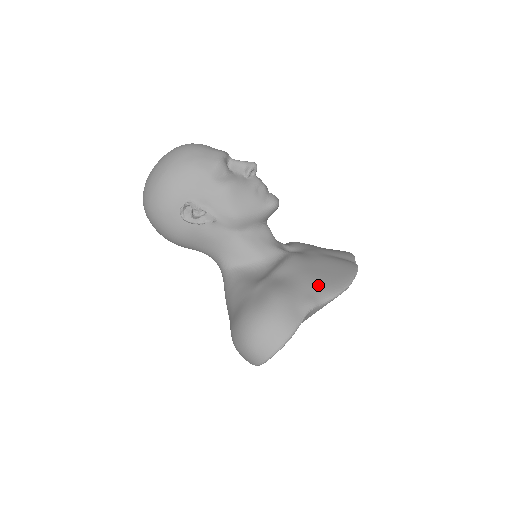
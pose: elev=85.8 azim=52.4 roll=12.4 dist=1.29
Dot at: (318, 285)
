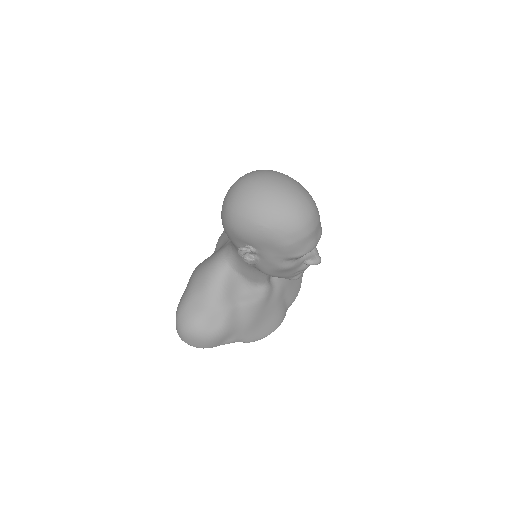
Dot at: (248, 333)
